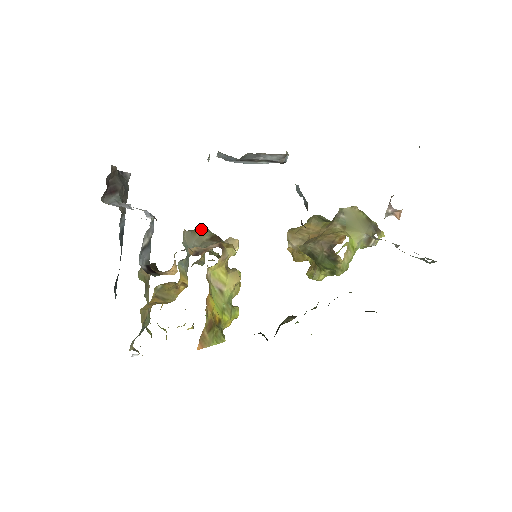
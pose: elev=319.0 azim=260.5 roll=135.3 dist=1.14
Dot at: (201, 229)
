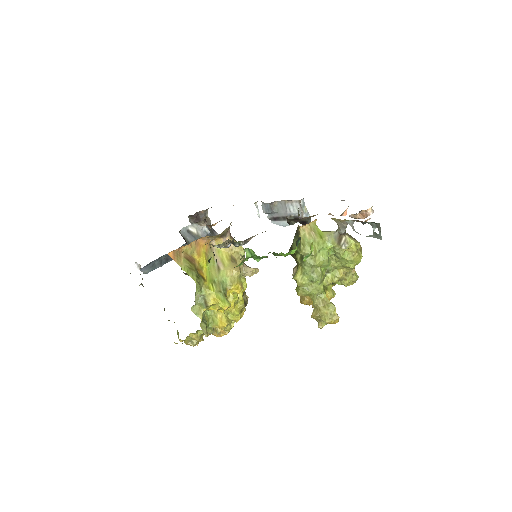
Dot at: occluded
